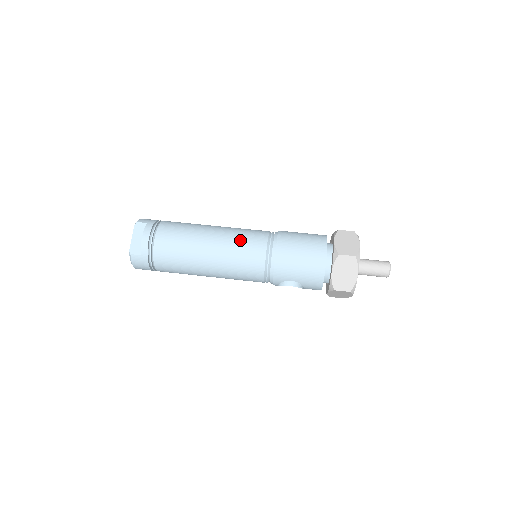
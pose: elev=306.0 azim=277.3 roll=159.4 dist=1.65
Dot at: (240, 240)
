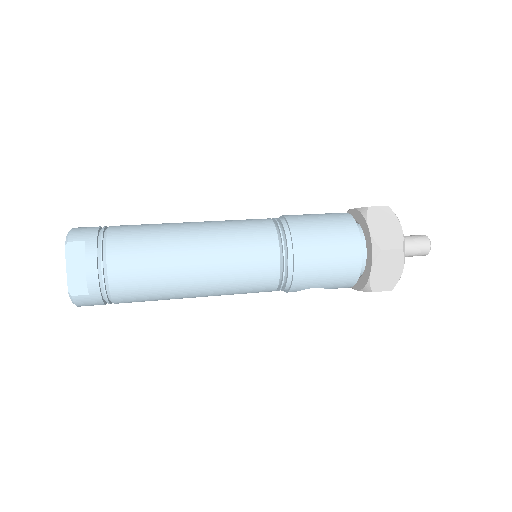
Dot at: (239, 247)
